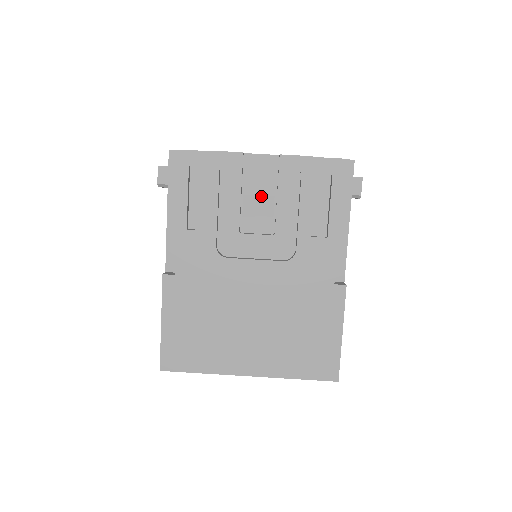
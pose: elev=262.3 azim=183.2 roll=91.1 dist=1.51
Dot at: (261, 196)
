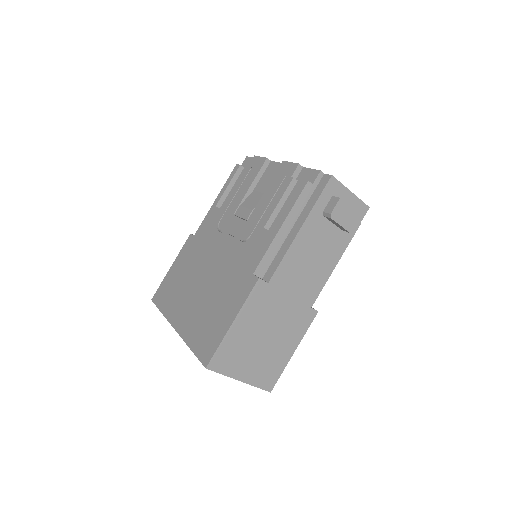
Dot at: (261, 193)
